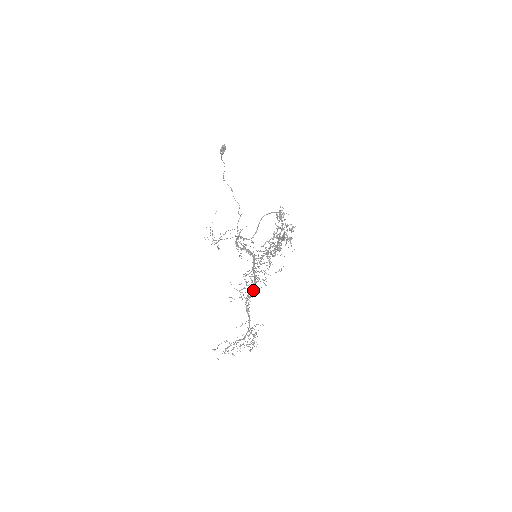
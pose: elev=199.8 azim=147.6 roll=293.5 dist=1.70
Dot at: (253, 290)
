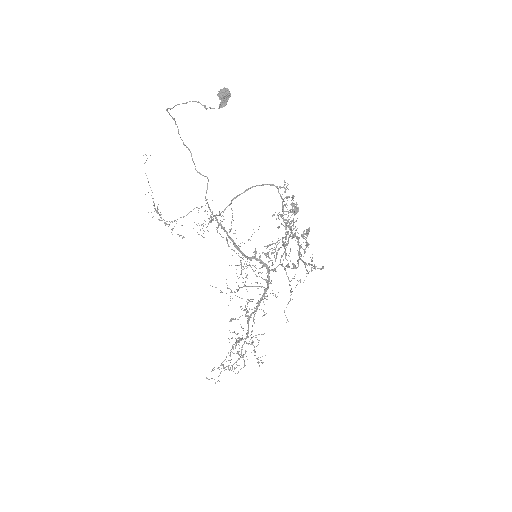
Dot at: occluded
